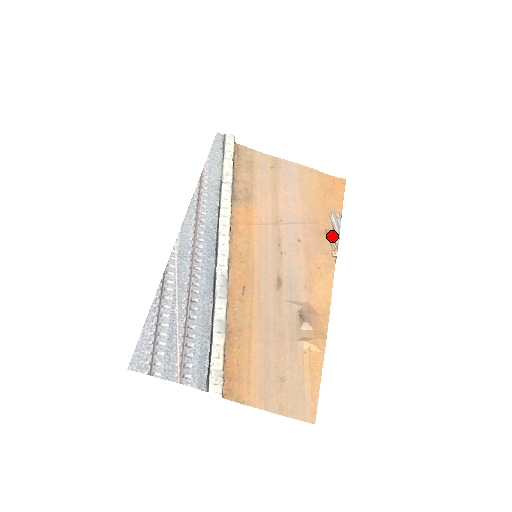
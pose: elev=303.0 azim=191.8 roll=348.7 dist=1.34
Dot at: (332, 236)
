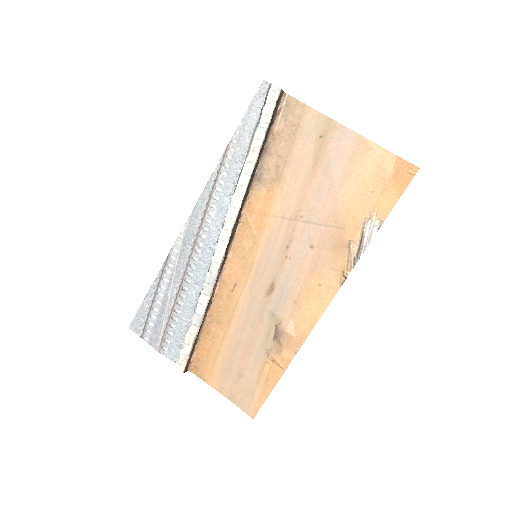
Dot at: (355, 250)
